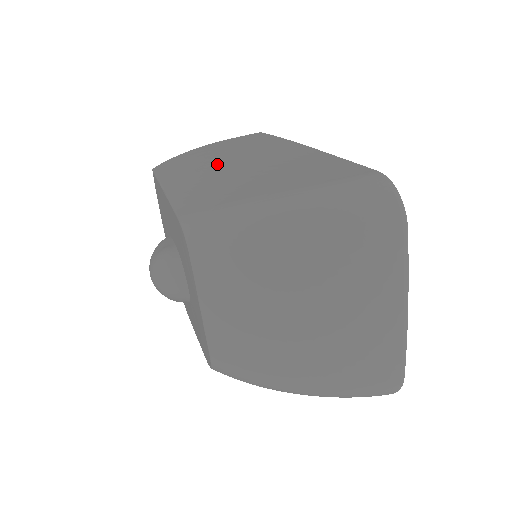
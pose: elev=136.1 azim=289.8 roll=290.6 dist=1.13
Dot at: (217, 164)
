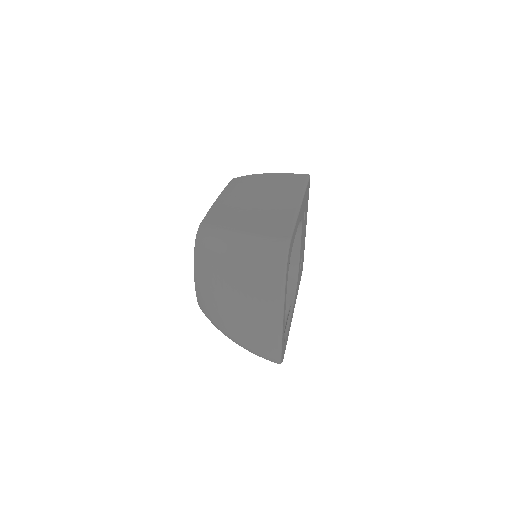
Dot at: (249, 195)
